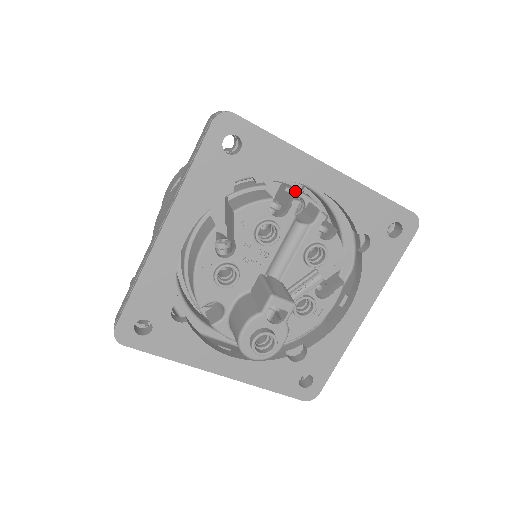
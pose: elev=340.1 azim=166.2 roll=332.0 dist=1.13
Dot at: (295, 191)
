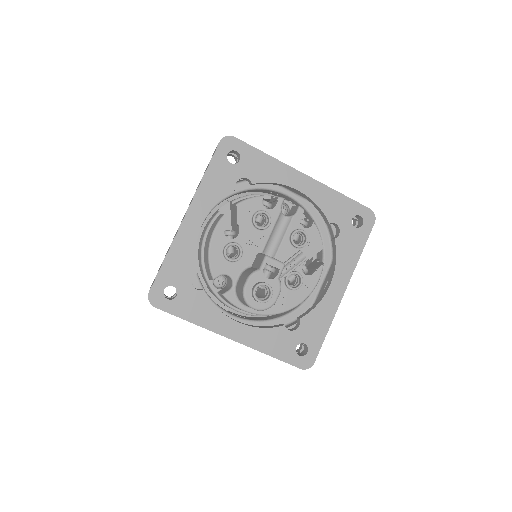
Dot at: occluded
